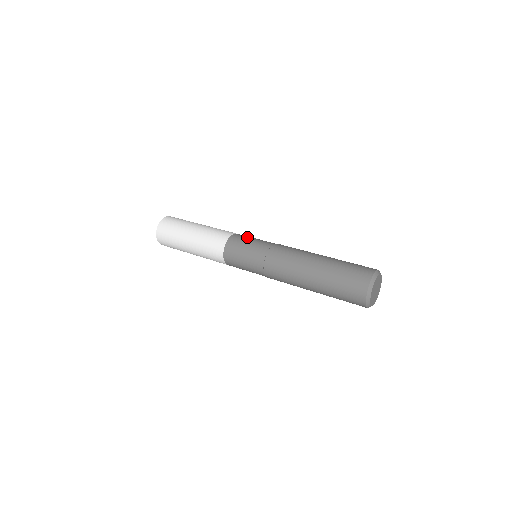
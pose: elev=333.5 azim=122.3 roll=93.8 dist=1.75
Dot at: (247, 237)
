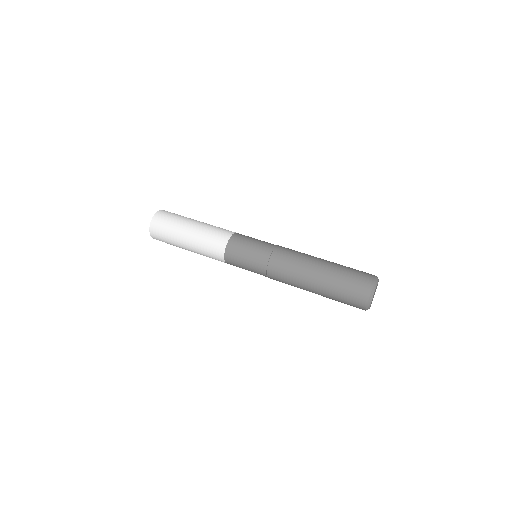
Dot at: (242, 247)
